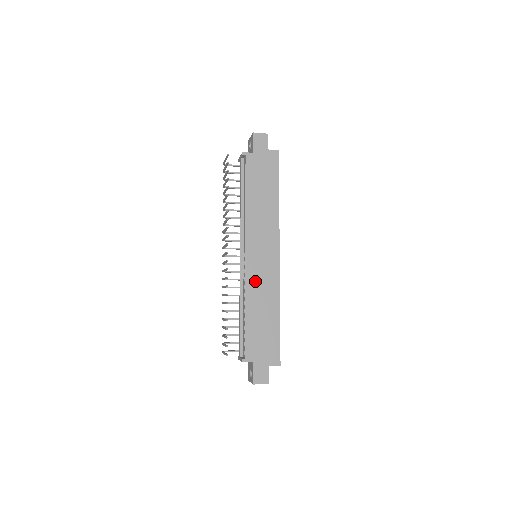
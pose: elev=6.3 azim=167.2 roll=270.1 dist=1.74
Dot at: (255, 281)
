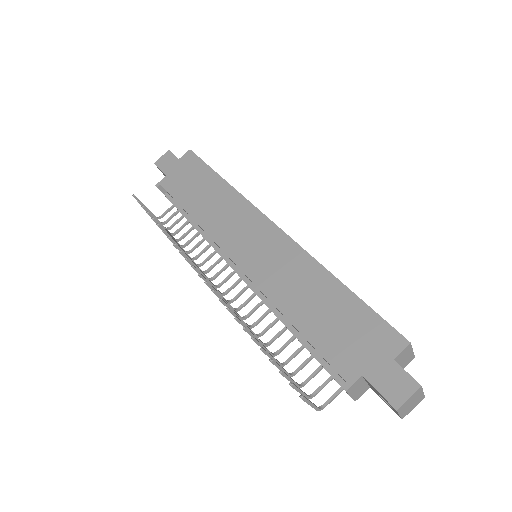
Dot at: (269, 276)
